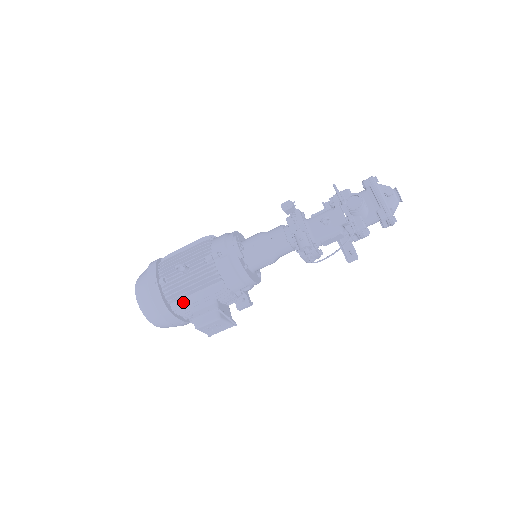
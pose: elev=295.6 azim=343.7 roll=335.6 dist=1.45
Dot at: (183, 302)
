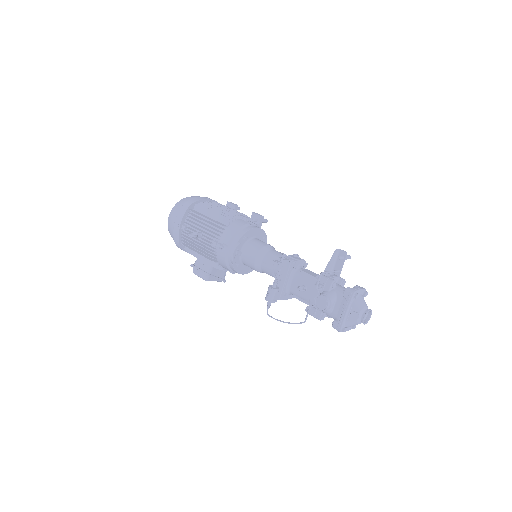
Dot at: occluded
